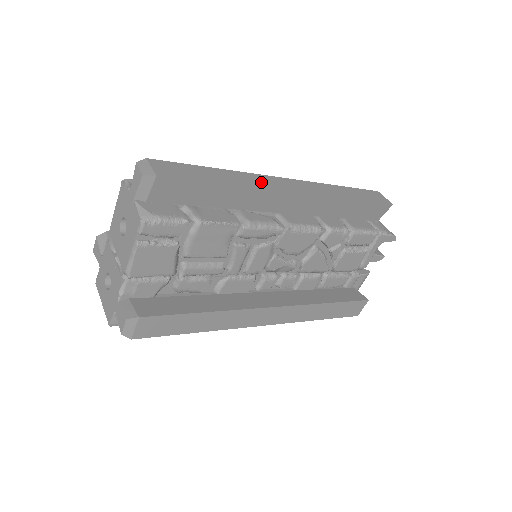
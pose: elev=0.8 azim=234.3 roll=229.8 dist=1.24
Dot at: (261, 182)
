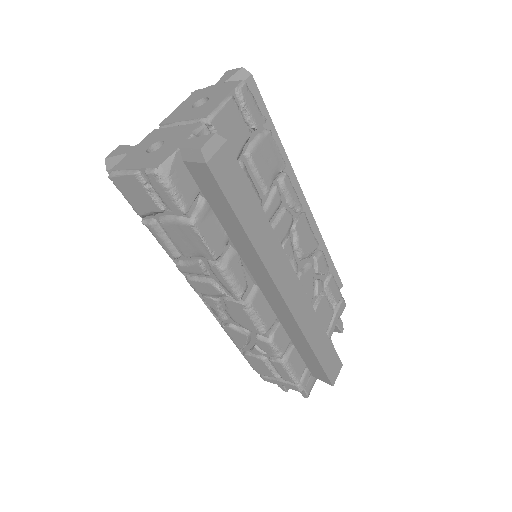
Dot at: occluded
